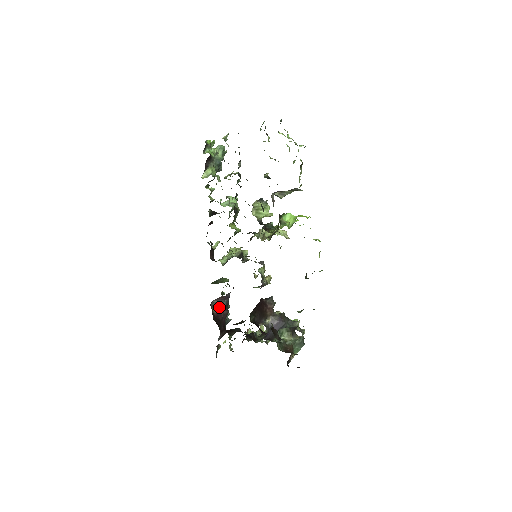
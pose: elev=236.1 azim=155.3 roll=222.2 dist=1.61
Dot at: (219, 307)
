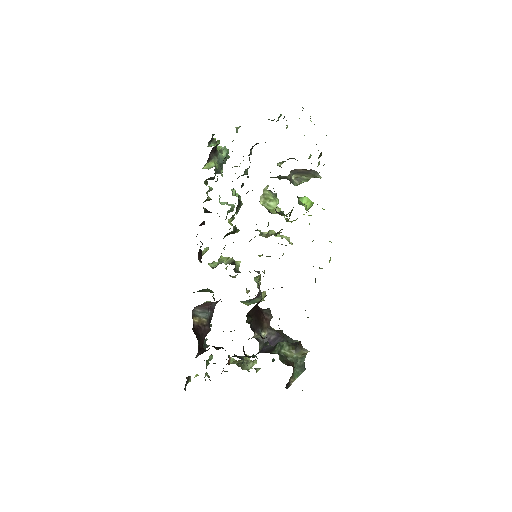
Dot at: (201, 319)
